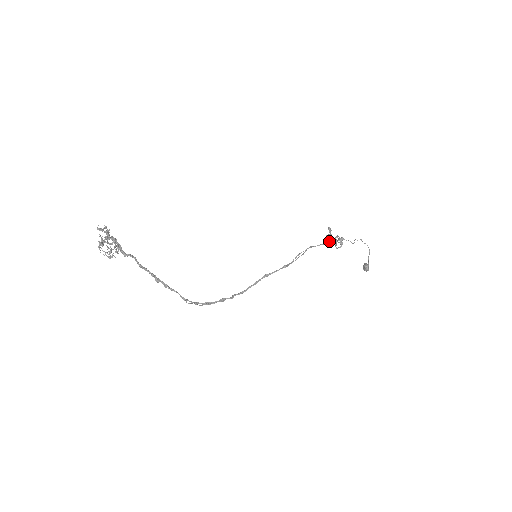
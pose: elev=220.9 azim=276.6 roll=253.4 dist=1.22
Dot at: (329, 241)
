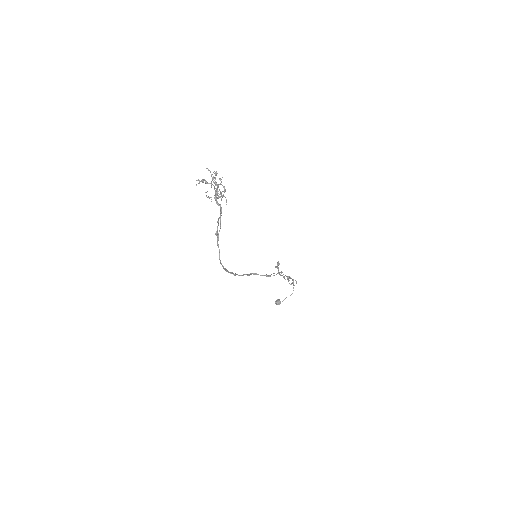
Dot at: occluded
